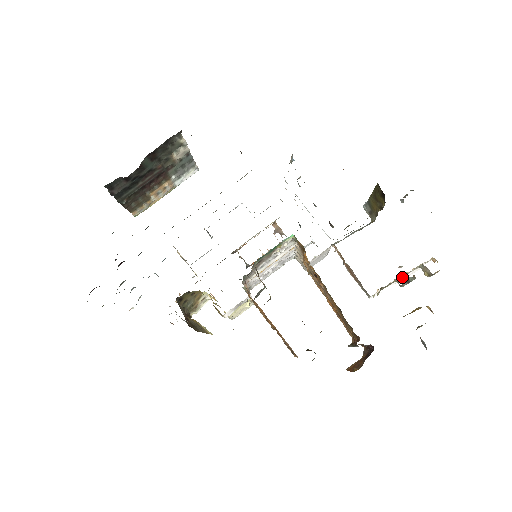
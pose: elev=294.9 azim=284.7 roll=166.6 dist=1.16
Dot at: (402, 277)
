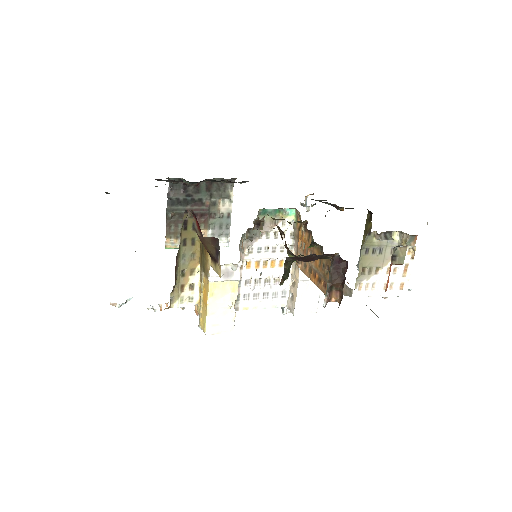
Dot at: occluded
